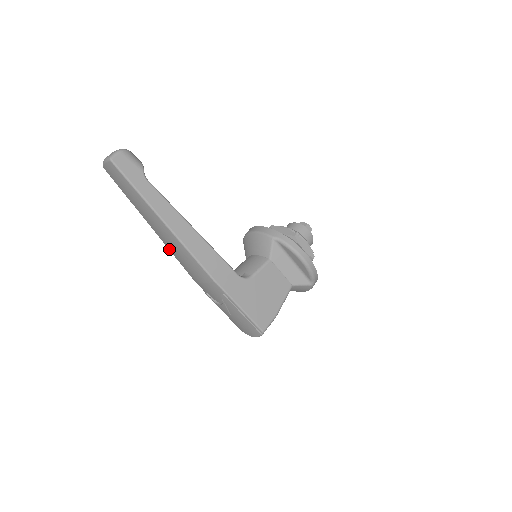
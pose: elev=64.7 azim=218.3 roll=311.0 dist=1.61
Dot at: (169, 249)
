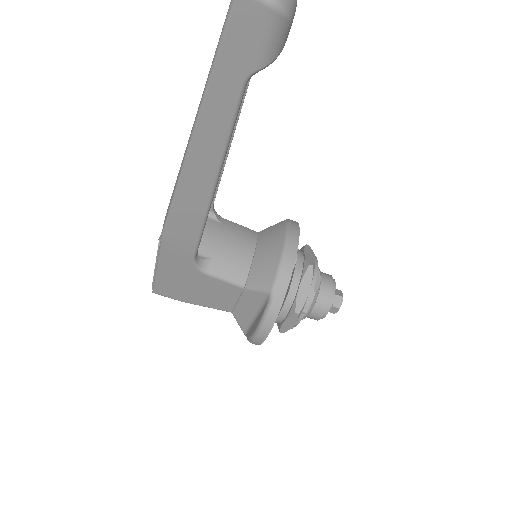
Dot at: occluded
